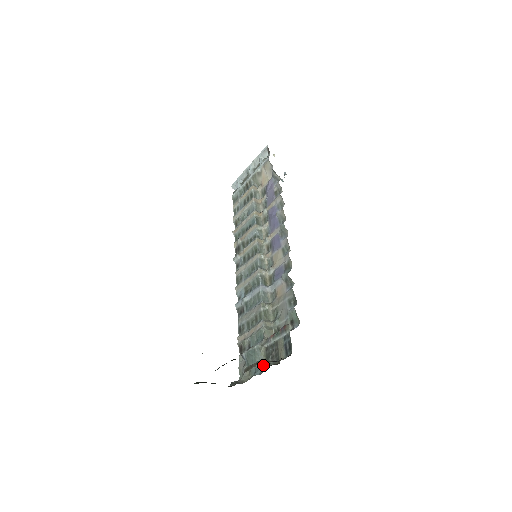
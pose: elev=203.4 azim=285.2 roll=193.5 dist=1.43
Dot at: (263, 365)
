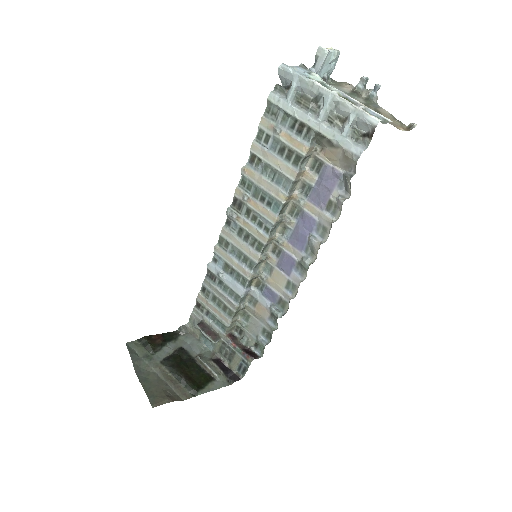
Dot at: (215, 347)
